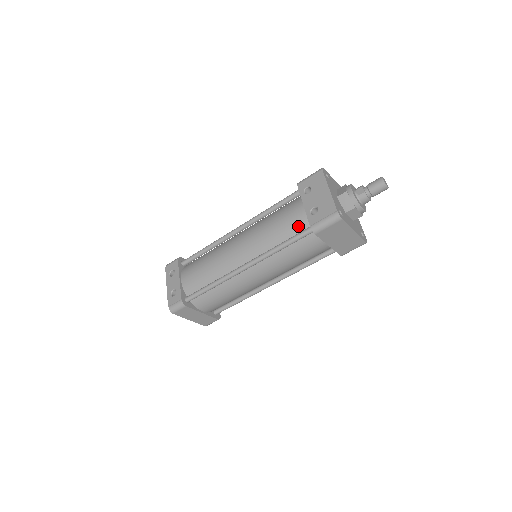
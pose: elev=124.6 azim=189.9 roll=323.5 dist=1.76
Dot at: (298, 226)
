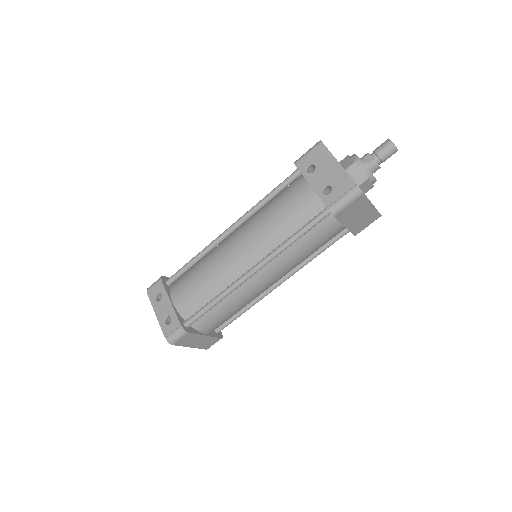
Dot at: (309, 211)
